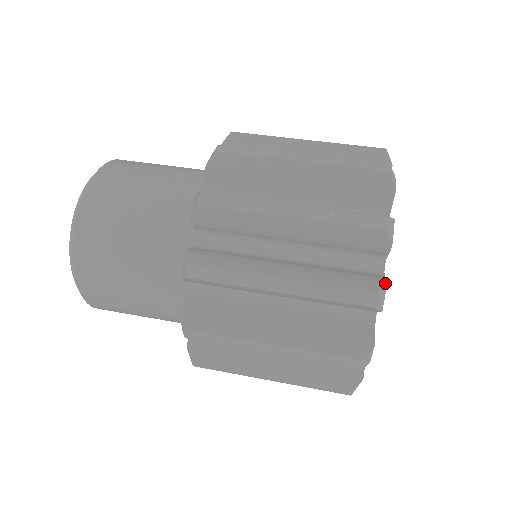
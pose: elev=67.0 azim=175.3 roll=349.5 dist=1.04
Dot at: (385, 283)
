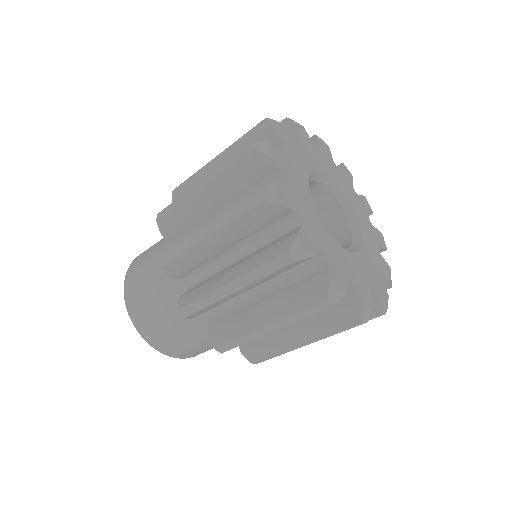
Dot at: (295, 236)
